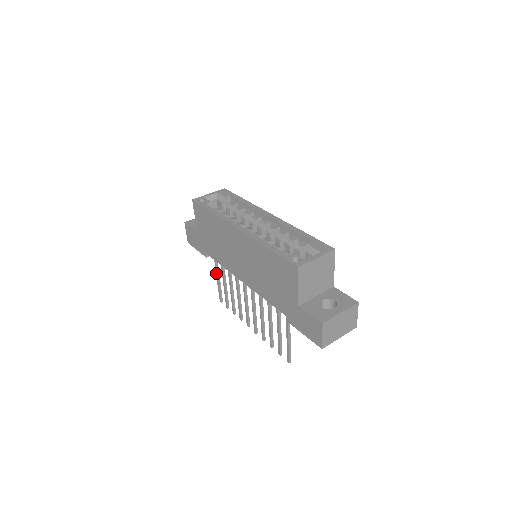
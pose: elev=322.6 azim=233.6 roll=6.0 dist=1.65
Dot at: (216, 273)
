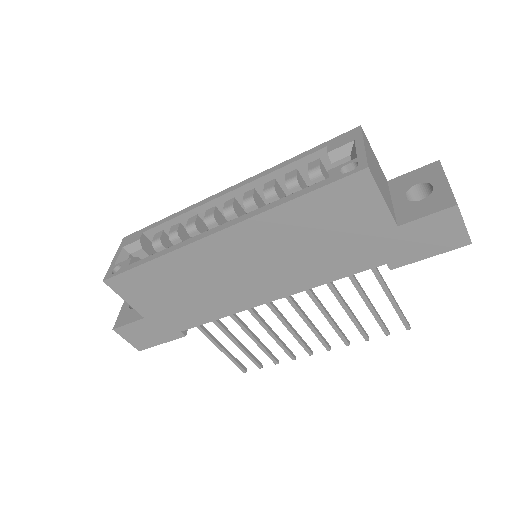
Dot at: (213, 343)
